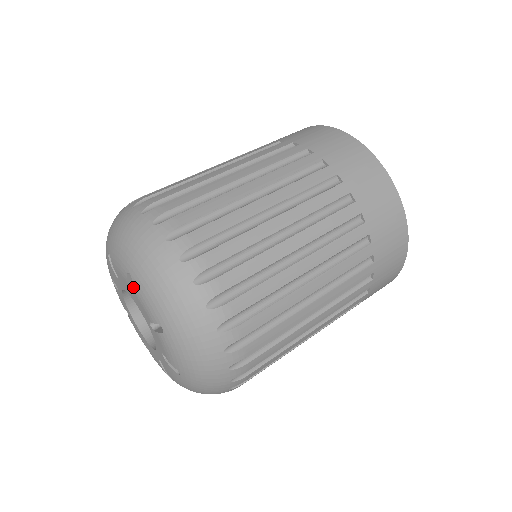
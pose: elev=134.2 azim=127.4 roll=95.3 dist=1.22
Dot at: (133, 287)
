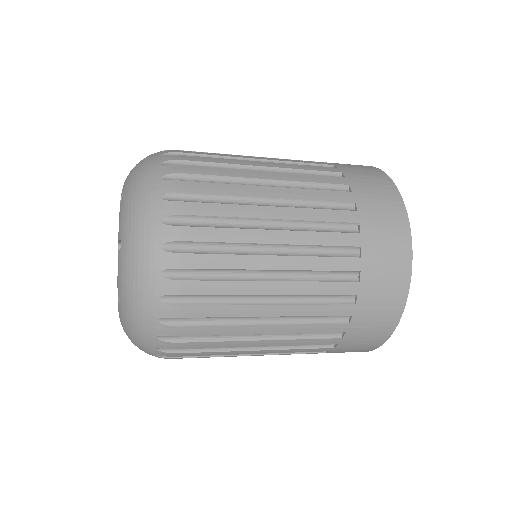
Dot at: occluded
